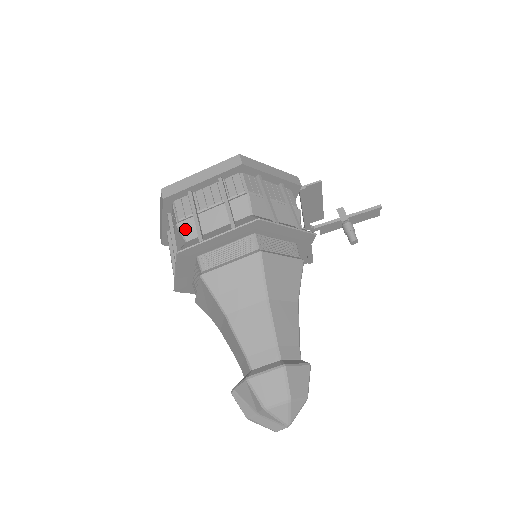
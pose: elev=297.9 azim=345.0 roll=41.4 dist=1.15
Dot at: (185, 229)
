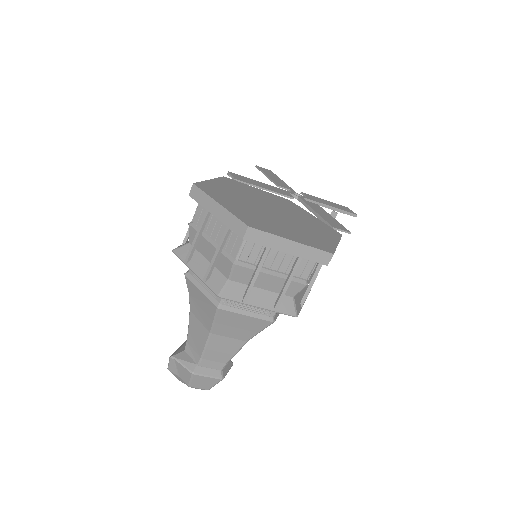
Dot at: (238, 272)
